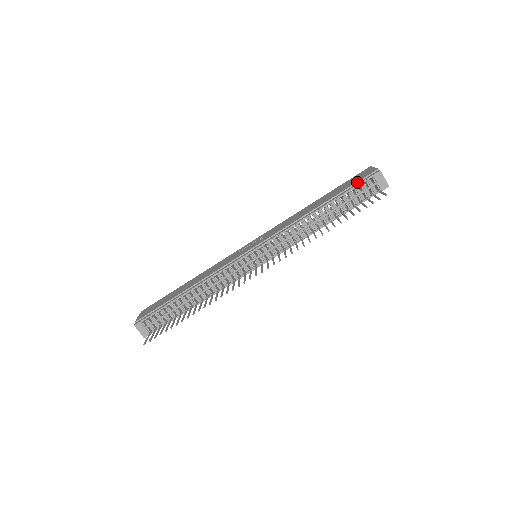
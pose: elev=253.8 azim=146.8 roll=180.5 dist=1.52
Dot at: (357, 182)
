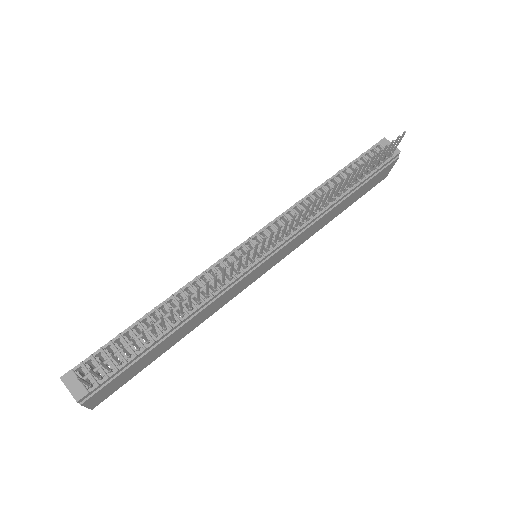
Dot at: occluded
